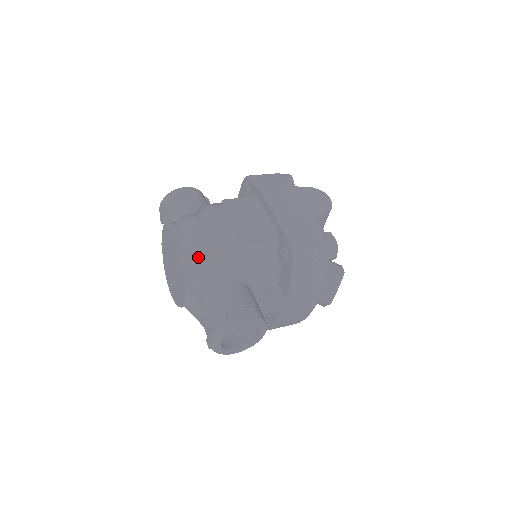
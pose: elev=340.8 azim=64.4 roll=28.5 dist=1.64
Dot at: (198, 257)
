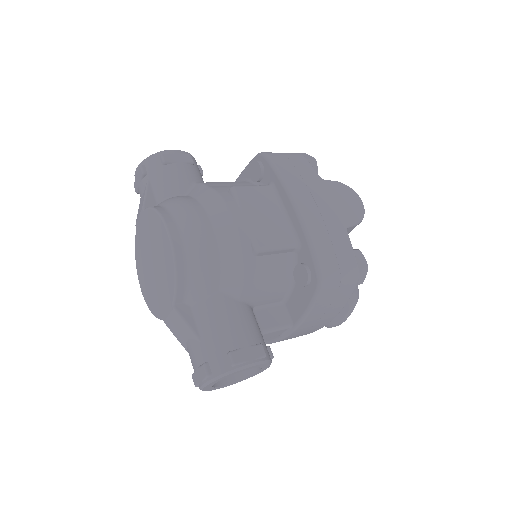
Dot at: (196, 269)
